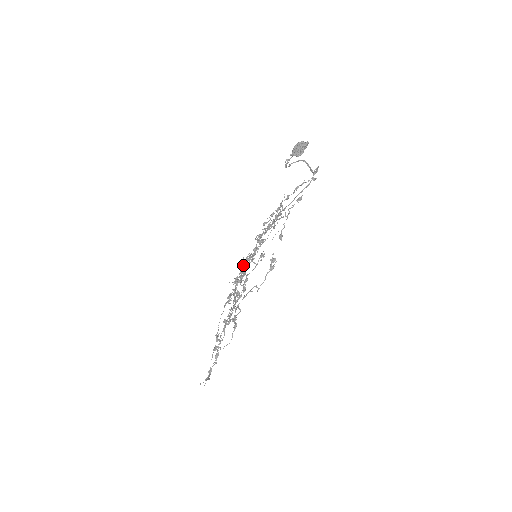
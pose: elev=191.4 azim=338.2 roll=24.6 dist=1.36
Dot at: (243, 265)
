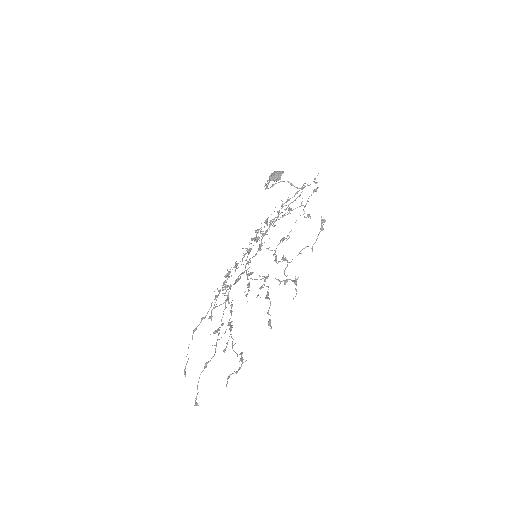
Dot at: occluded
